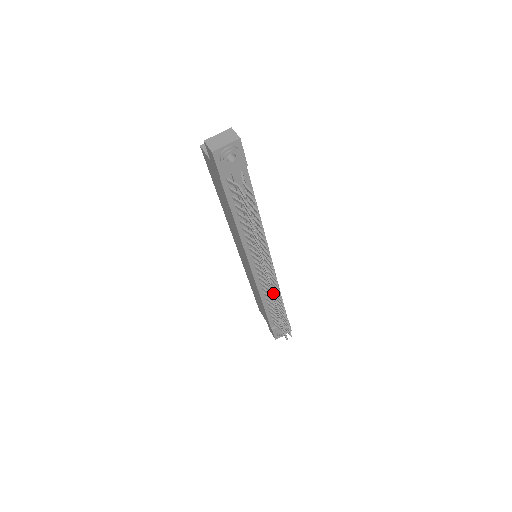
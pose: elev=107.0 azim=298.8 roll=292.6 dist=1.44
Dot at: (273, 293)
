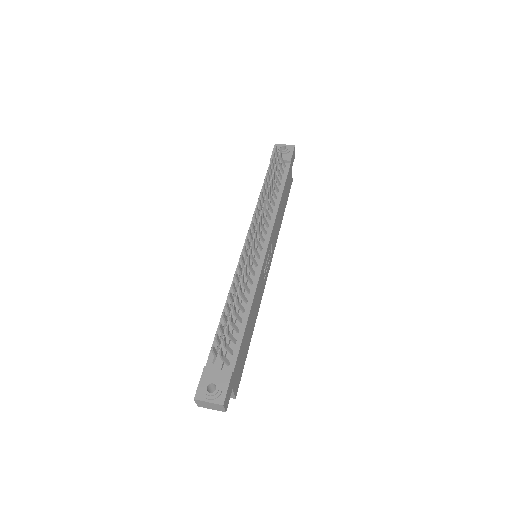
Dot at: (244, 246)
